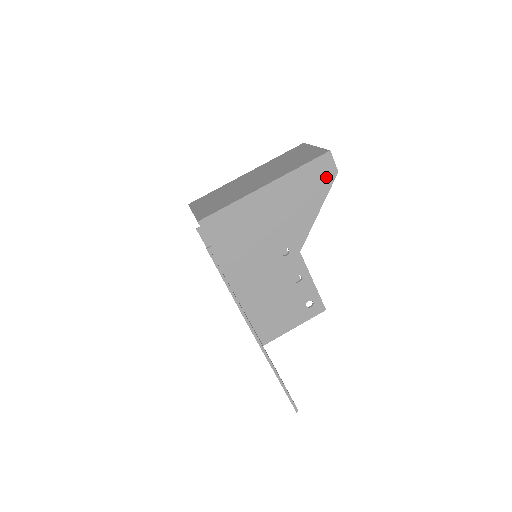
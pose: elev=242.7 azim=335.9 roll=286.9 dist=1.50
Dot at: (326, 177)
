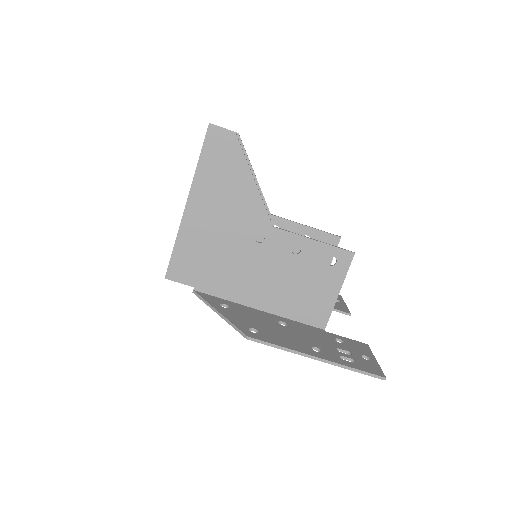
Dot at: (229, 147)
